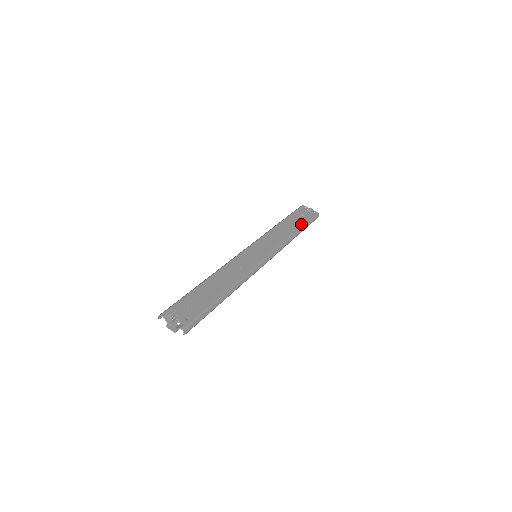
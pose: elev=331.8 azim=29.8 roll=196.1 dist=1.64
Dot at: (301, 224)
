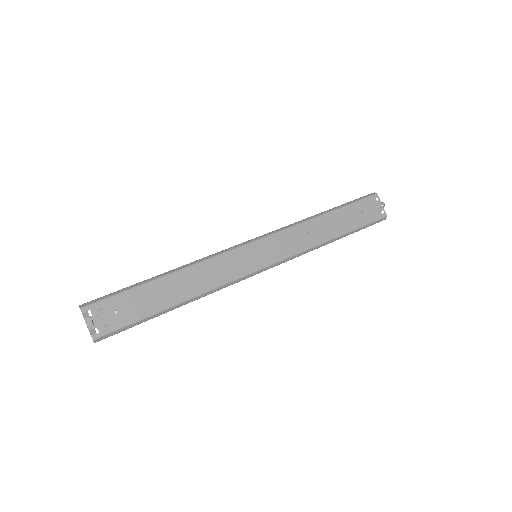
Dot at: (349, 228)
